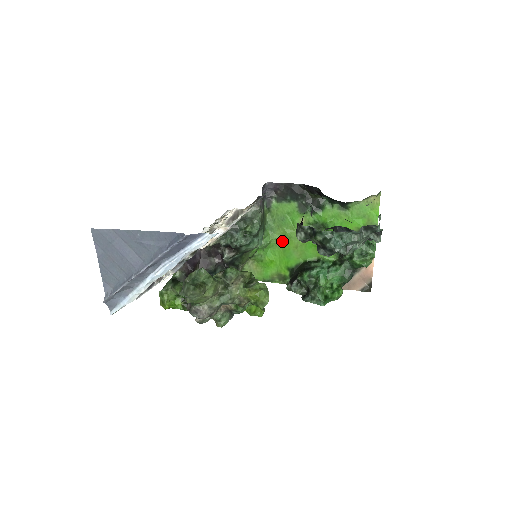
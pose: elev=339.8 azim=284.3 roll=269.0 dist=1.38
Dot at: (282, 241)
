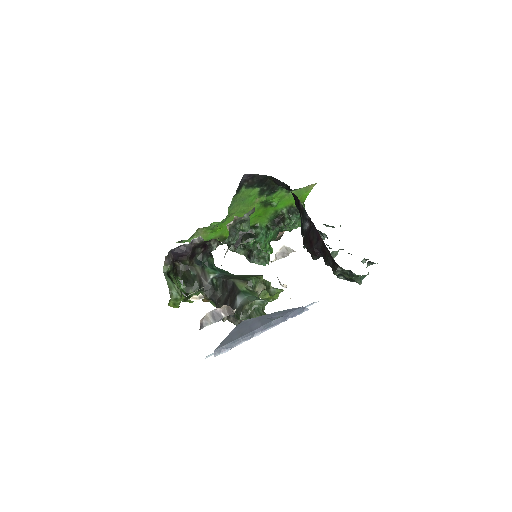
Dot at: (235, 214)
